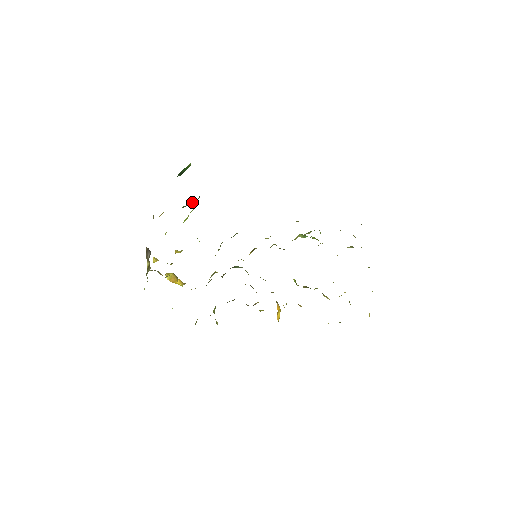
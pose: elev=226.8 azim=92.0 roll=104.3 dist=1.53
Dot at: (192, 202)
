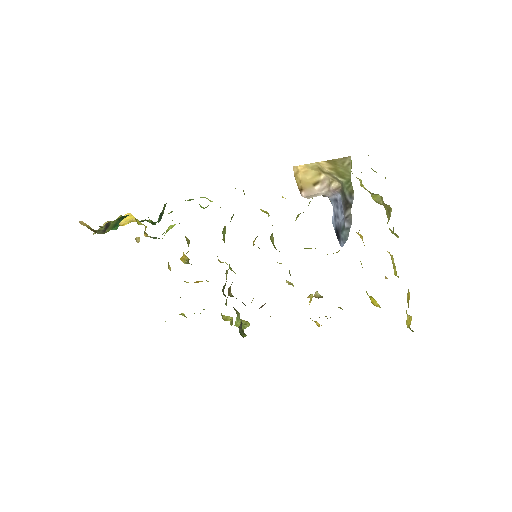
Dot at: (162, 214)
